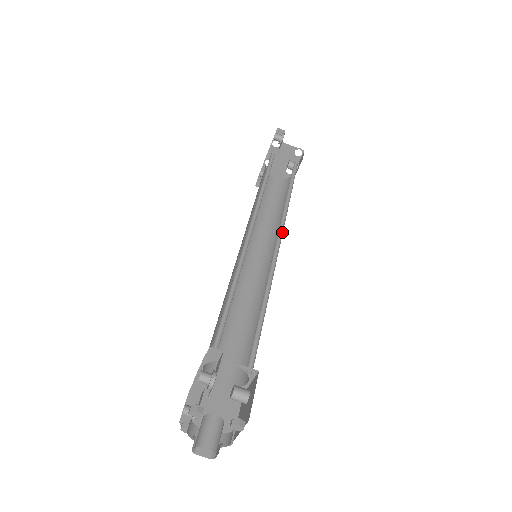
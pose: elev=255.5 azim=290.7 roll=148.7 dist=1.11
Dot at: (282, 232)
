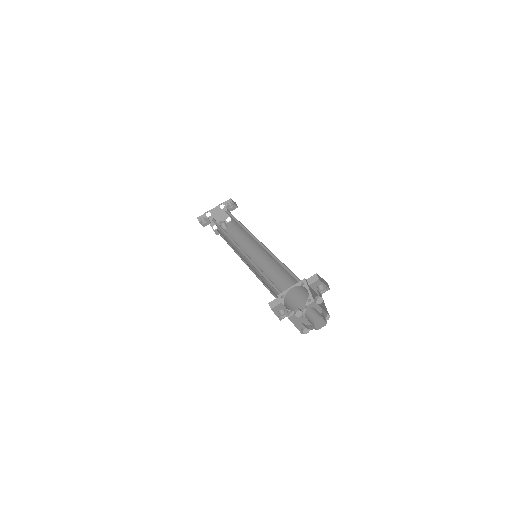
Dot at: occluded
